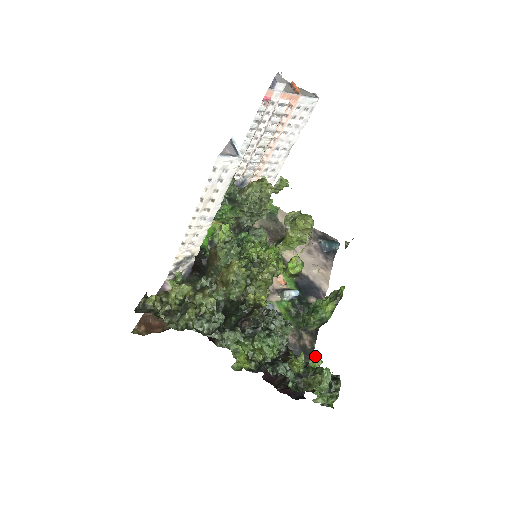
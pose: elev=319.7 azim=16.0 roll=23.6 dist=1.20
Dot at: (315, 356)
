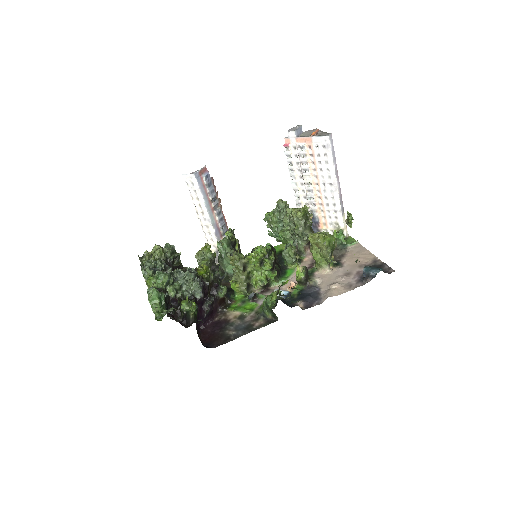
Dot at: (194, 302)
